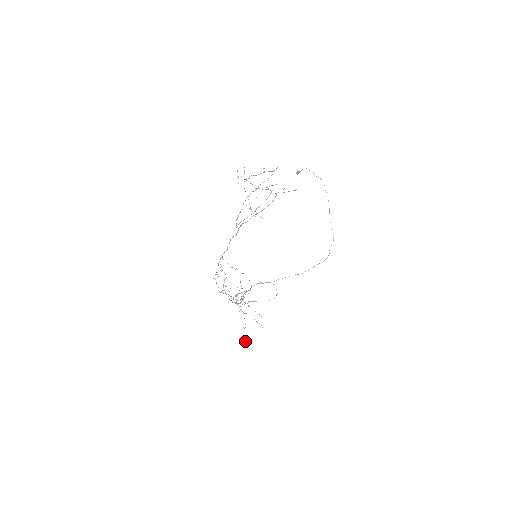
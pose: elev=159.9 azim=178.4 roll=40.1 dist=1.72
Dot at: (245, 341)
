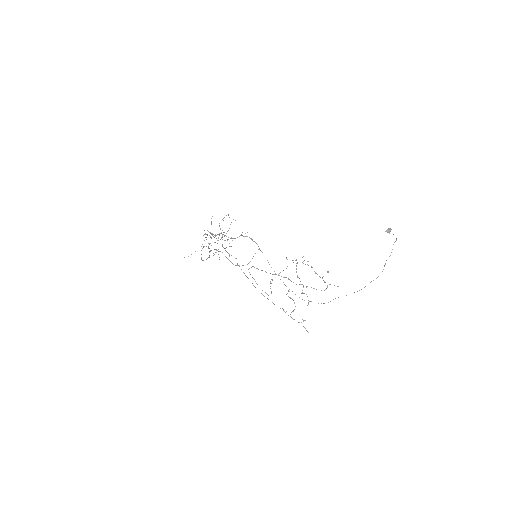
Dot at: occluded
